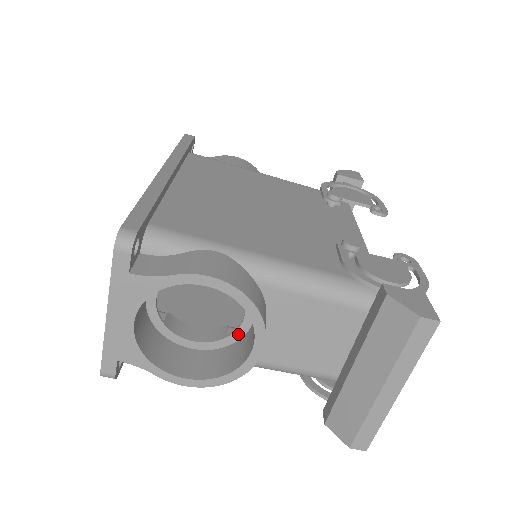
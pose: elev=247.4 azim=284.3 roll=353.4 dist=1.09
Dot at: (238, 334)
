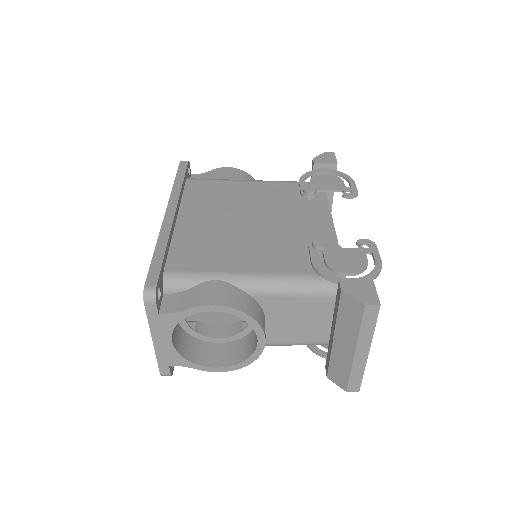
Dot at: (249, 328)
